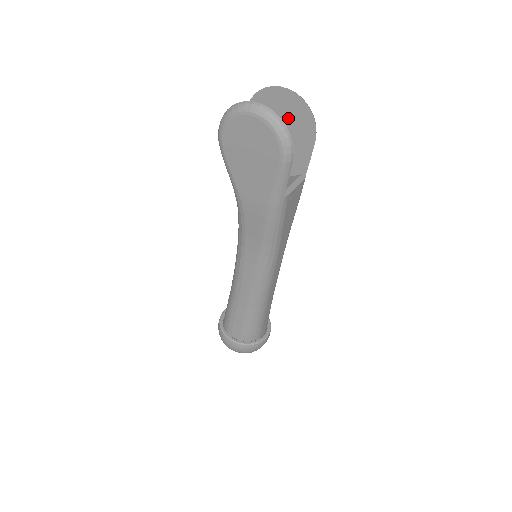
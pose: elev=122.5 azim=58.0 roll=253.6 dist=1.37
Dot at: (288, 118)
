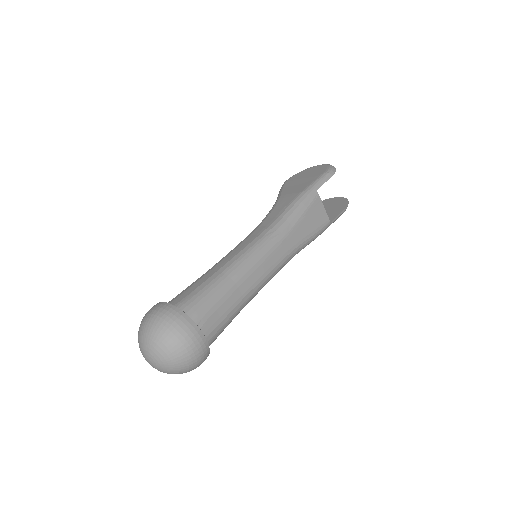
Dot at: (330, 206)
